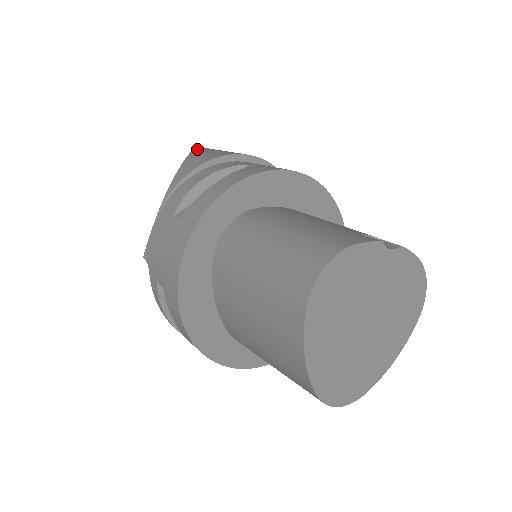
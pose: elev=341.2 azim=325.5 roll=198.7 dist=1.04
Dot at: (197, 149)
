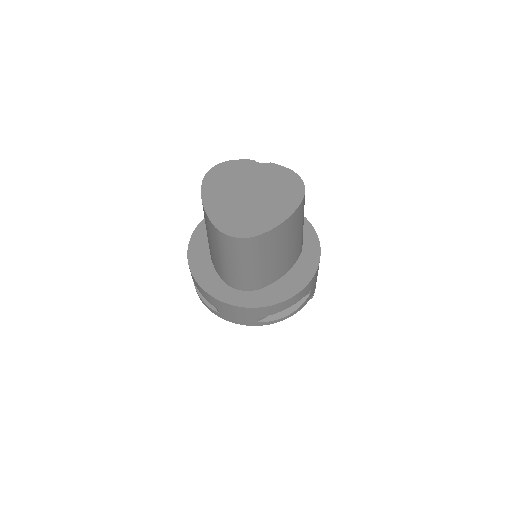
Dot at: occluded
